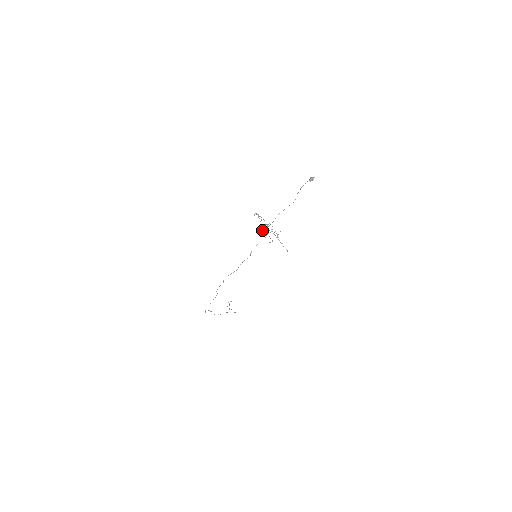
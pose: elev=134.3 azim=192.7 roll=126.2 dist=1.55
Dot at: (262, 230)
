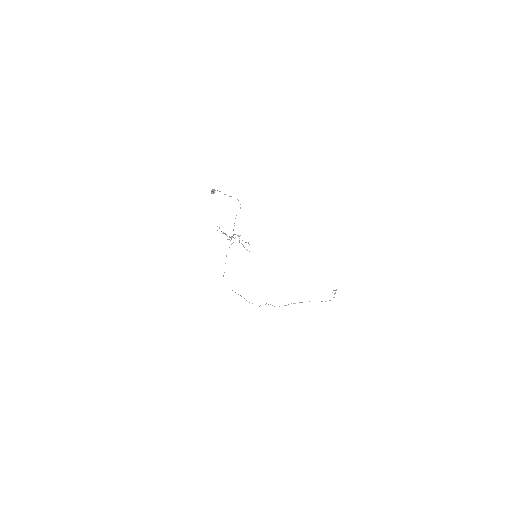
Dot at: (238, 236)
